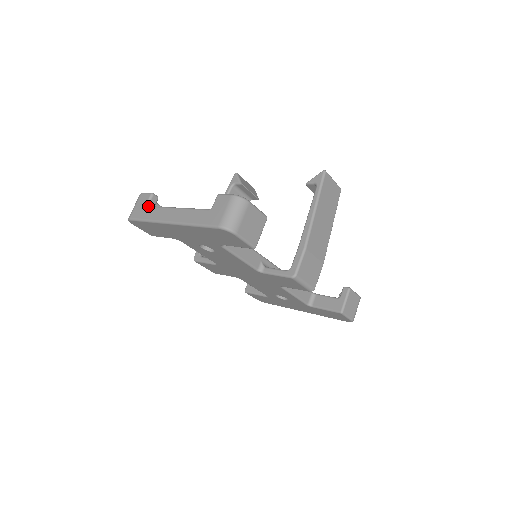
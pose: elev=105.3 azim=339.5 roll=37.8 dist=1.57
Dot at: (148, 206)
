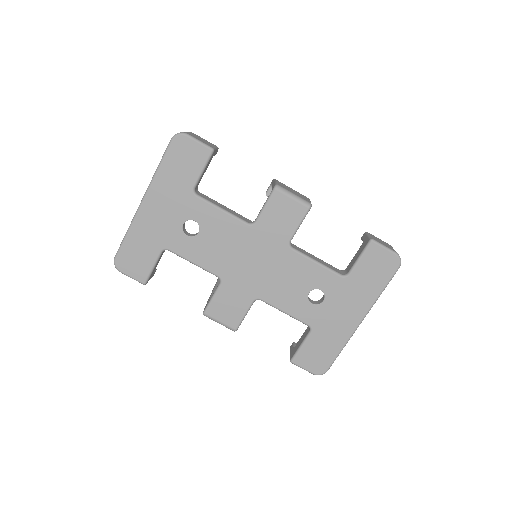
Dot at: occluded
